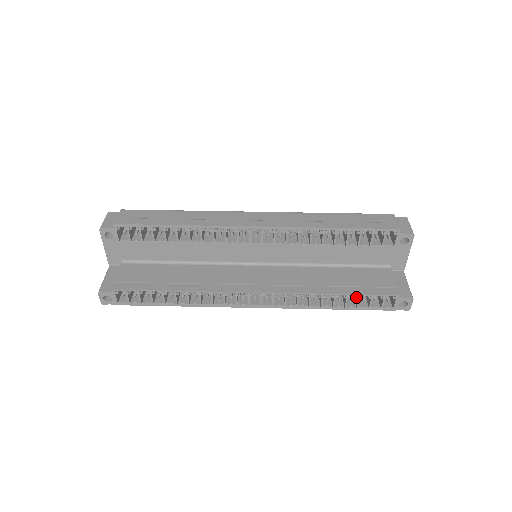
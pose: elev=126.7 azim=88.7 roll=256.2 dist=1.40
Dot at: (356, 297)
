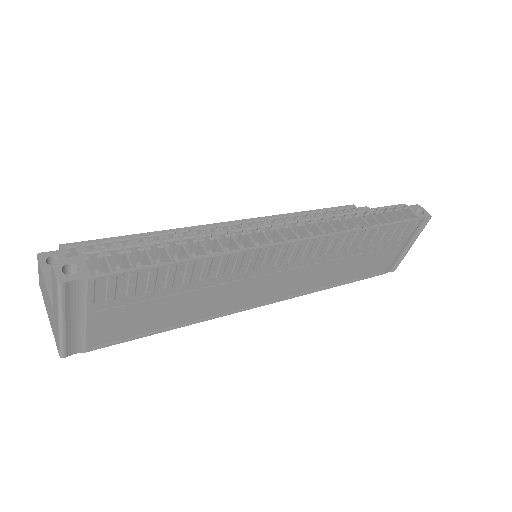
Dot at: (376, 211)
